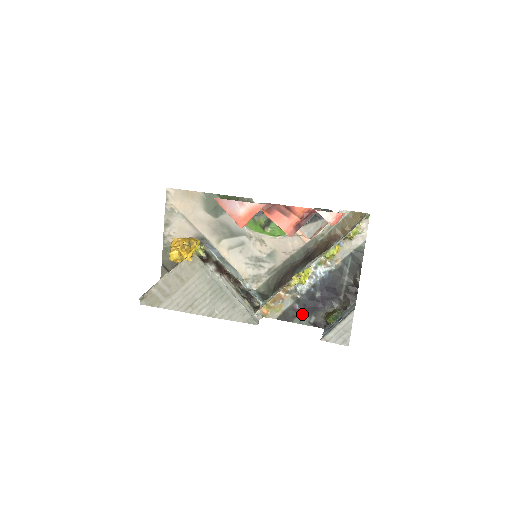
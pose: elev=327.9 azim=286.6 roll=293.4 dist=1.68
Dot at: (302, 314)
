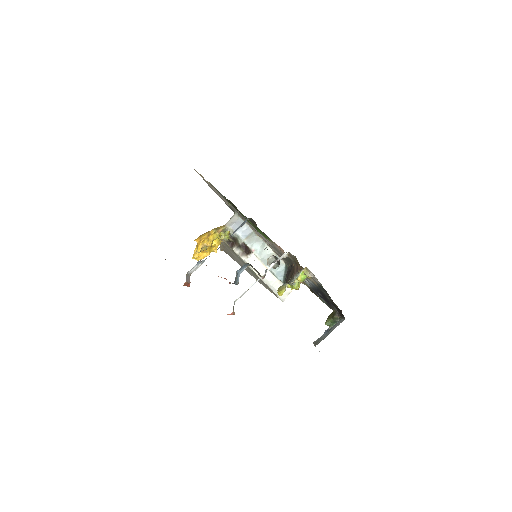
Dot at: occluded
